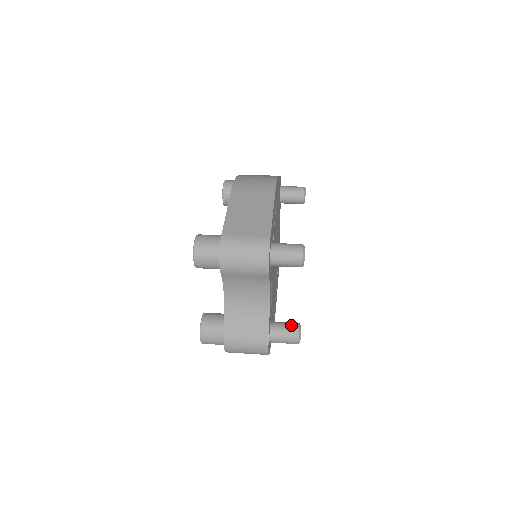
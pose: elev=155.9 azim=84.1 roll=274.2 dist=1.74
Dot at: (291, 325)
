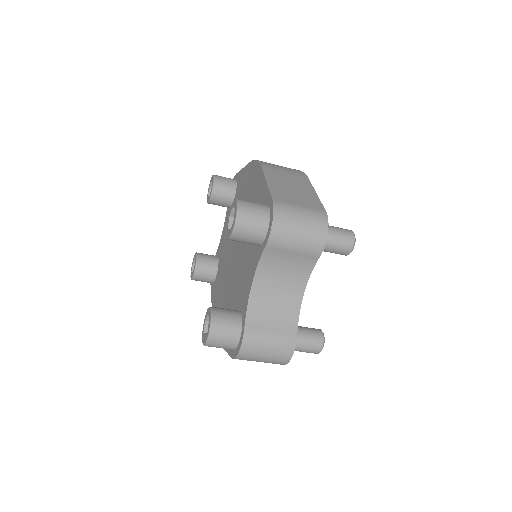
Dot at: (313, 329)
